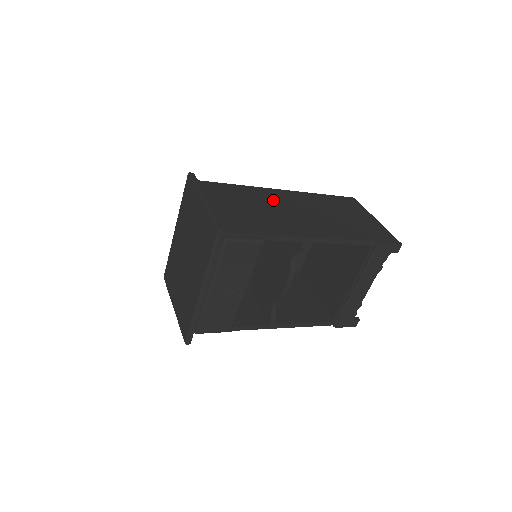
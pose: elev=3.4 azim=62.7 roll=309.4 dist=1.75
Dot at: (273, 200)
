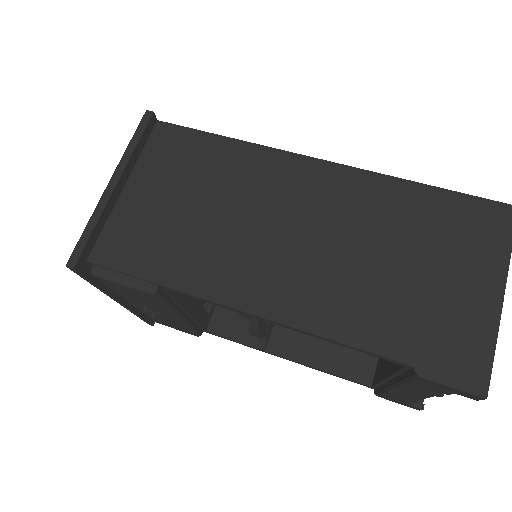
Dot at: (270, 191)
